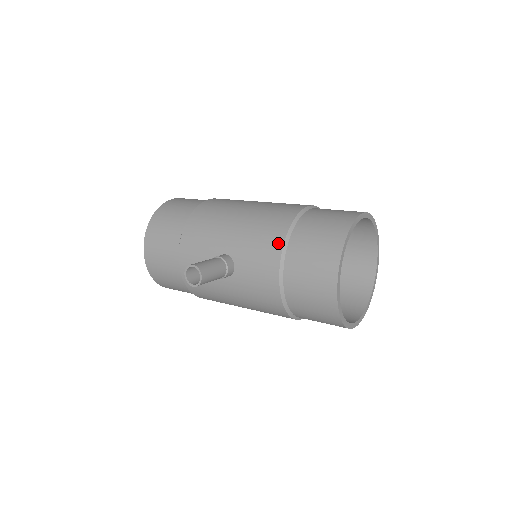
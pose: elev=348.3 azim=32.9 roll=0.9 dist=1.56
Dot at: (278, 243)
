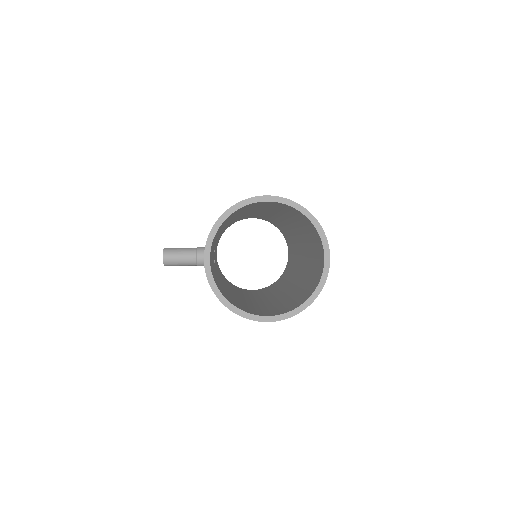
Dot at: occluded
